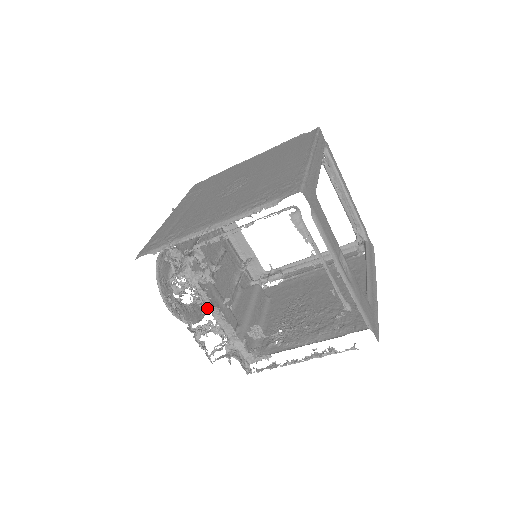
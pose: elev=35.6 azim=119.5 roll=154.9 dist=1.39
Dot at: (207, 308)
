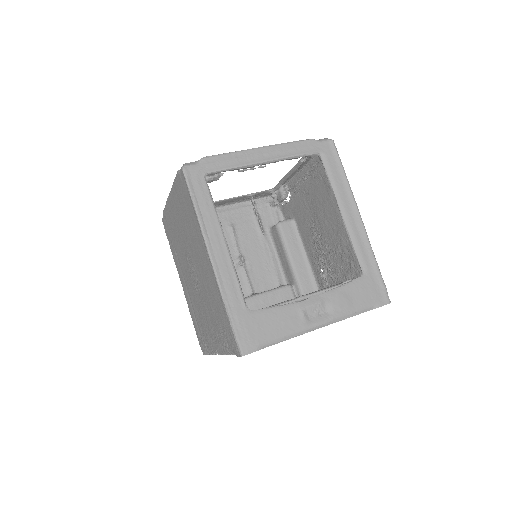
Dot at: occluded
